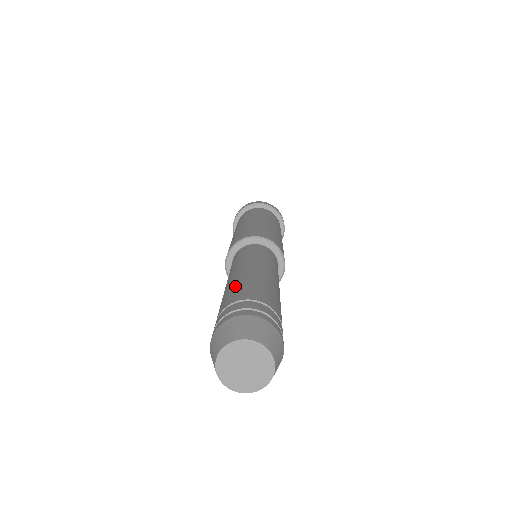
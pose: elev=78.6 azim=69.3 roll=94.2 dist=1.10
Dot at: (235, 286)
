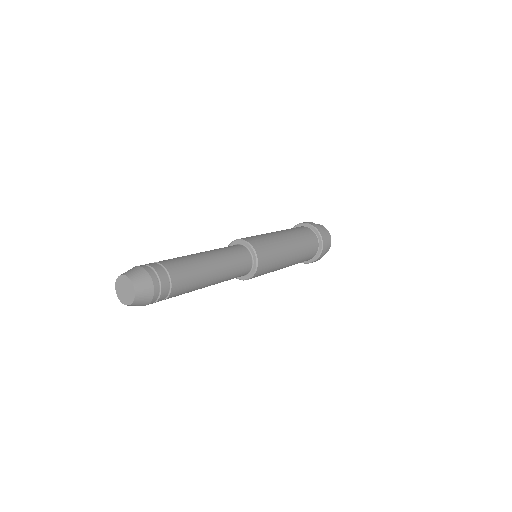
Dot at: (183, 259)
